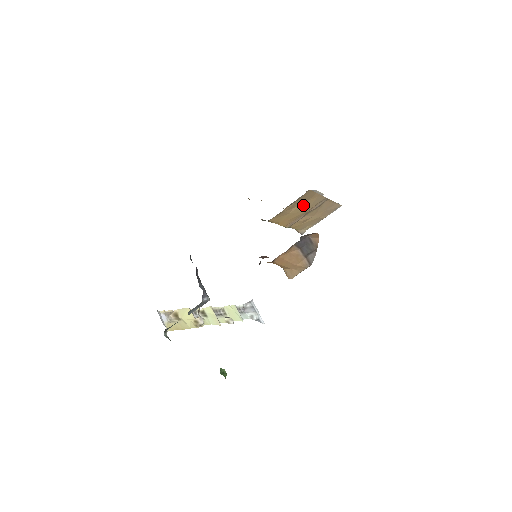
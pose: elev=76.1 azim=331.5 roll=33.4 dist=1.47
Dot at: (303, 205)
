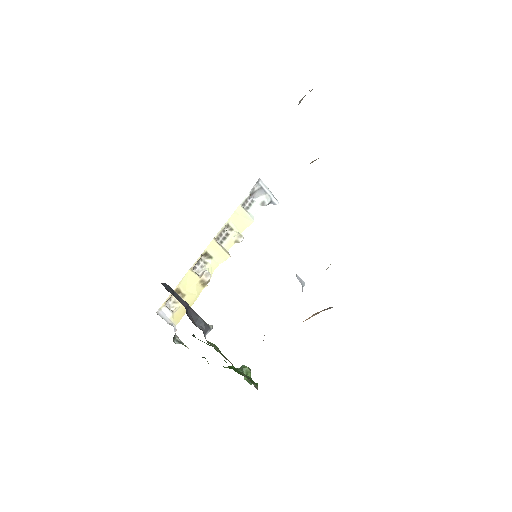
Dot at: occluded
